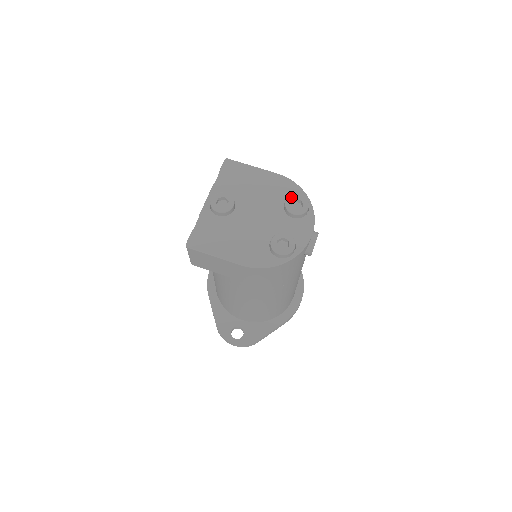
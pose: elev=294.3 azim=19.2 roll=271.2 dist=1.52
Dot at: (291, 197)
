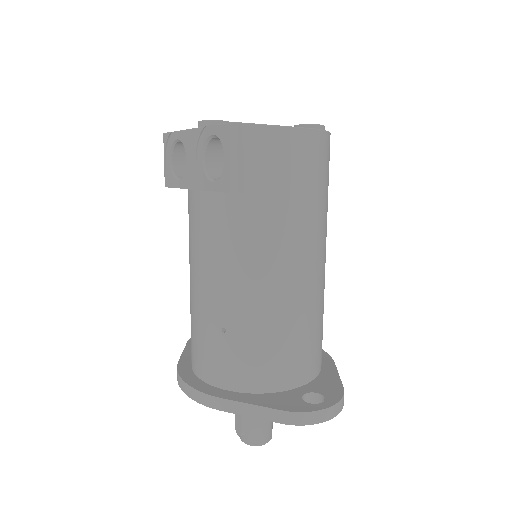
Dot at: occluded
